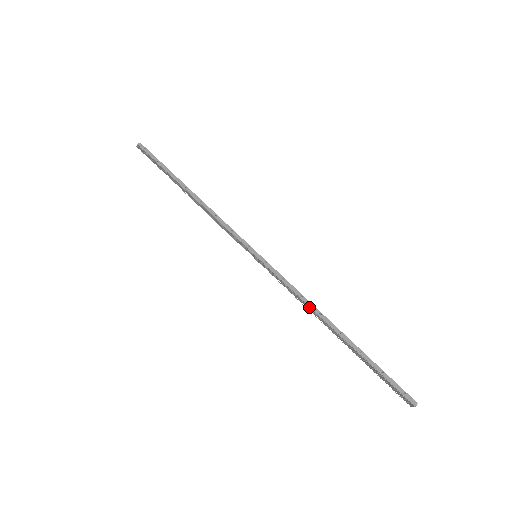
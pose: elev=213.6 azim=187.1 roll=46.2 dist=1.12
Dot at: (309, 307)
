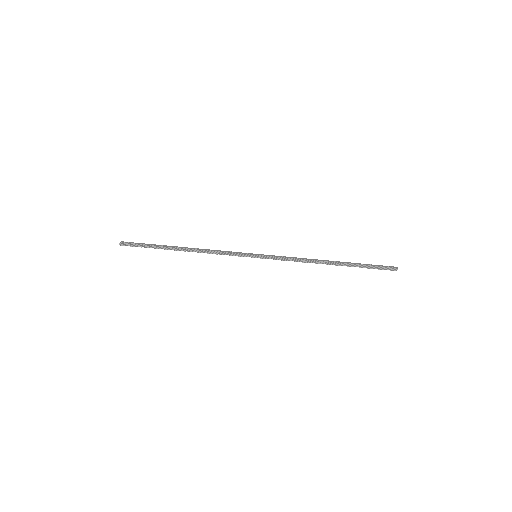
Dot at: (309, 260)
